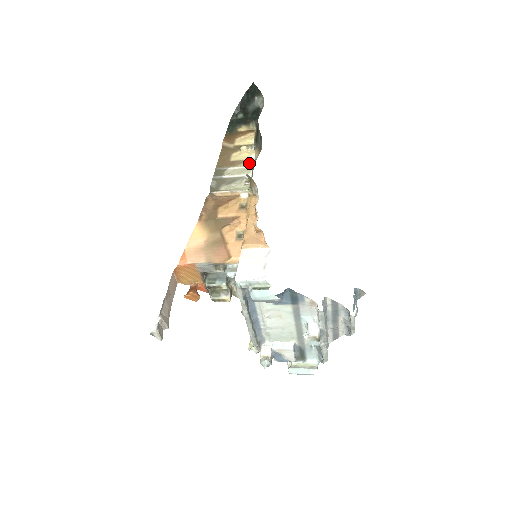
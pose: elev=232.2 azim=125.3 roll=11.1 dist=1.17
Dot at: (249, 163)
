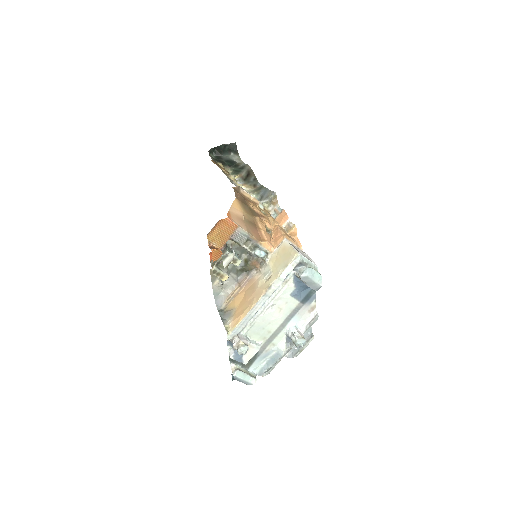
Dot at: occluded
